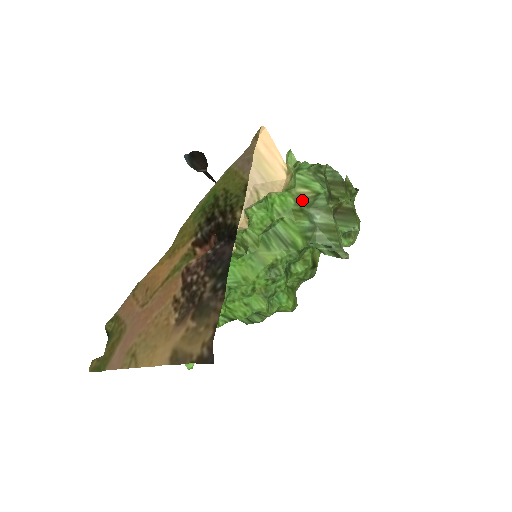
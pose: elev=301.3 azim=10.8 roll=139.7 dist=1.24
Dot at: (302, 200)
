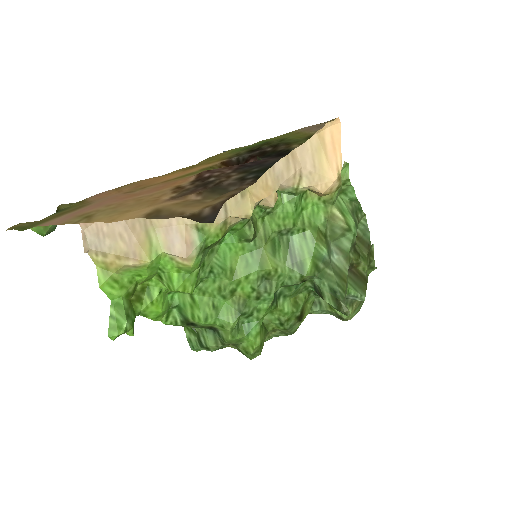
Dot at: (331, 225)
